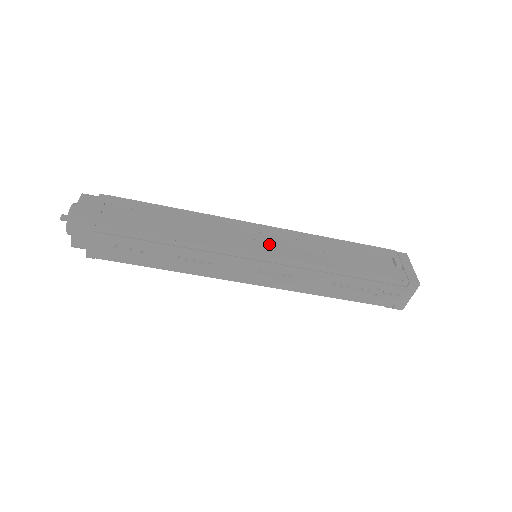
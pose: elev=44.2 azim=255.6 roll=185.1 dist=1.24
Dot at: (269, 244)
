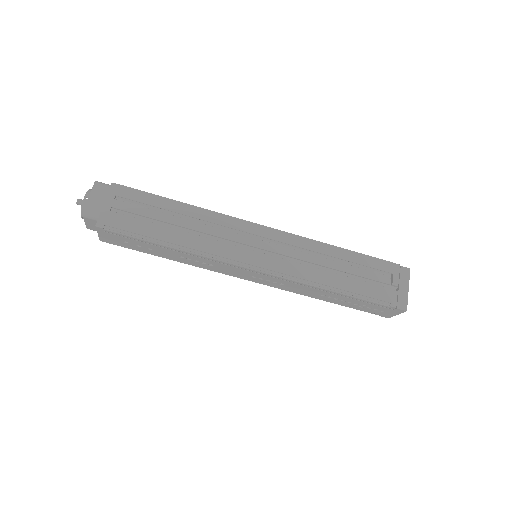
Dot at: (267, 254)
